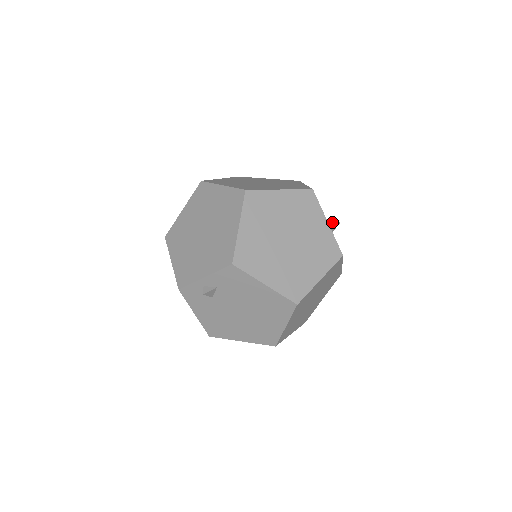
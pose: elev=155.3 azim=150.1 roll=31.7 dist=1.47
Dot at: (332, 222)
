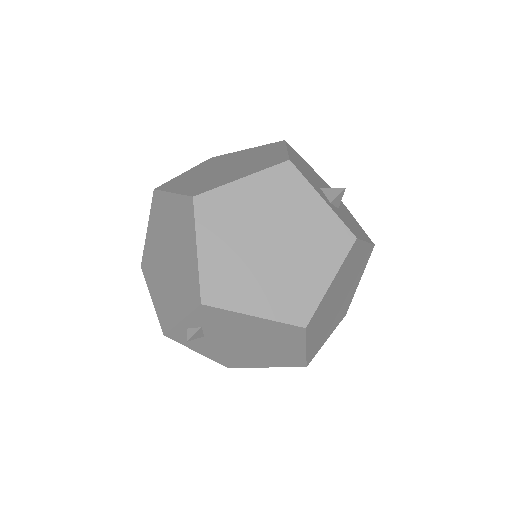
Dot at: (334, 191)
